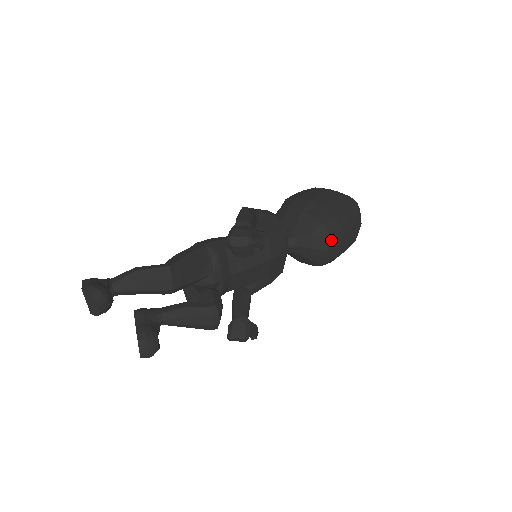
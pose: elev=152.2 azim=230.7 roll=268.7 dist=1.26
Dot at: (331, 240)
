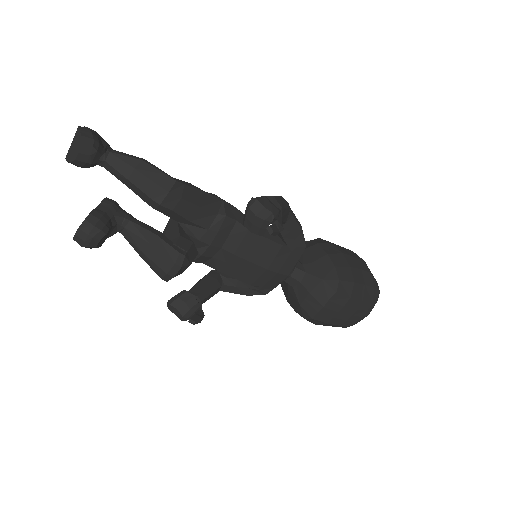
Dot at: (334, 300)
